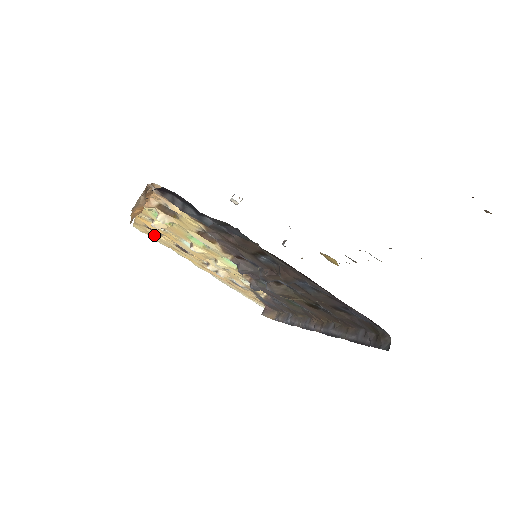
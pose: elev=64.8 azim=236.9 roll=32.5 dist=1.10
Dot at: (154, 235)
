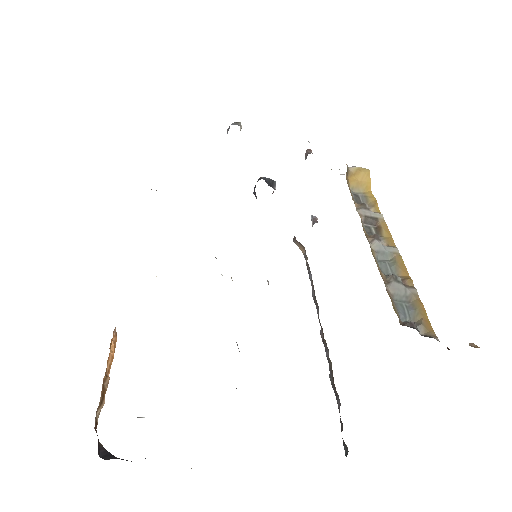
Dot at: occluded
